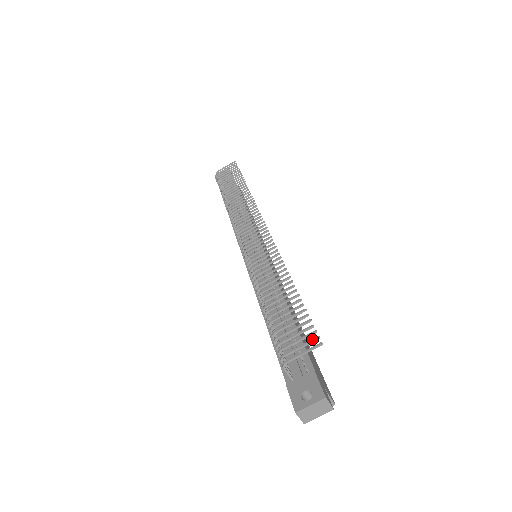
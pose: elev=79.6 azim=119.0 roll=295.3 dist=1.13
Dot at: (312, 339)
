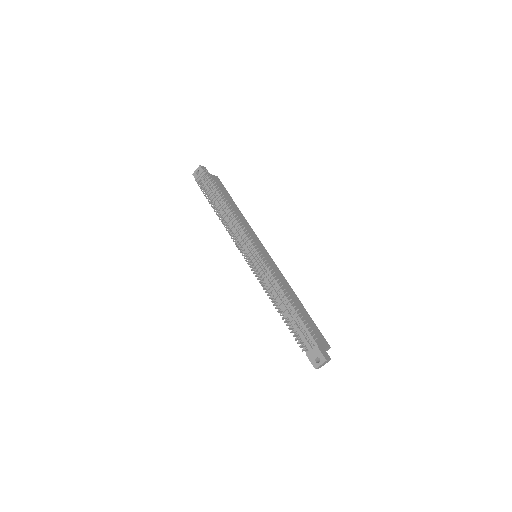
Dot at: (312, 336)
